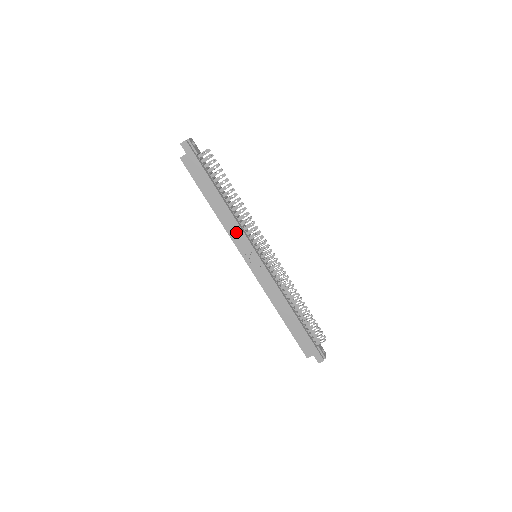
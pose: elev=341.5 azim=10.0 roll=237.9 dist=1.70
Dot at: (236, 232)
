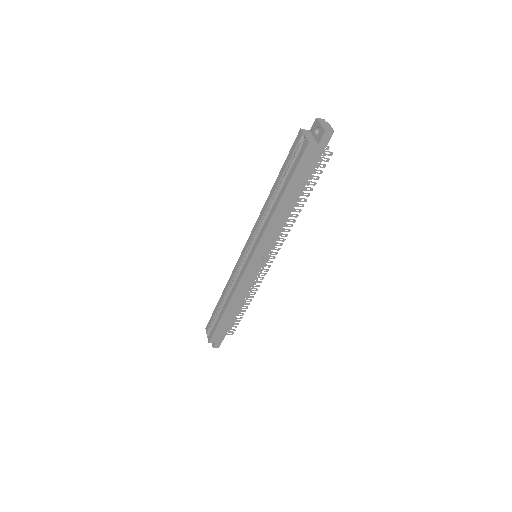
Dot at: (271, 236)
